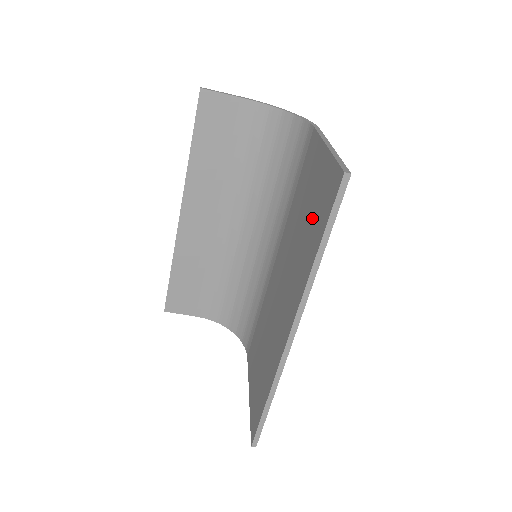
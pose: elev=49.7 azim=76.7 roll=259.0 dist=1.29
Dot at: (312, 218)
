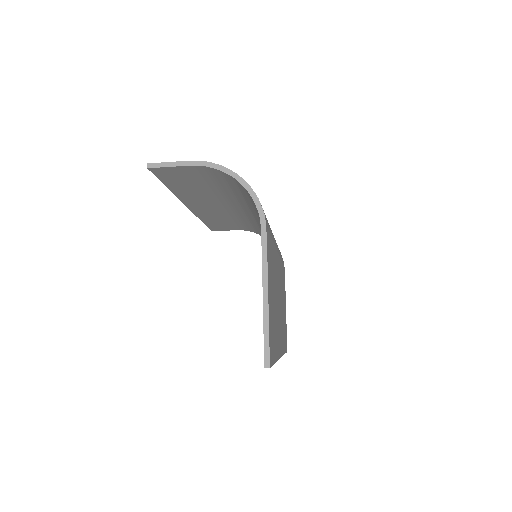
Dot at: occluded
